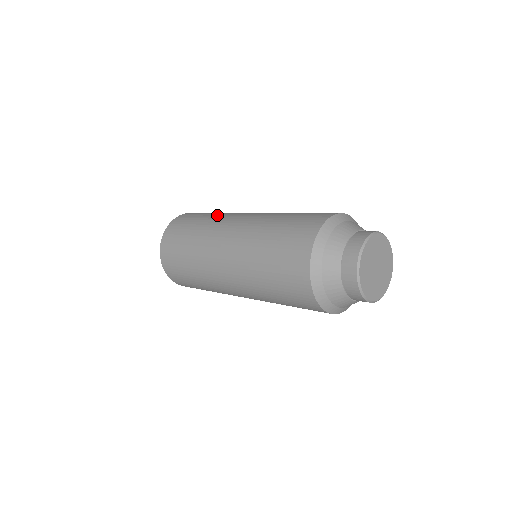
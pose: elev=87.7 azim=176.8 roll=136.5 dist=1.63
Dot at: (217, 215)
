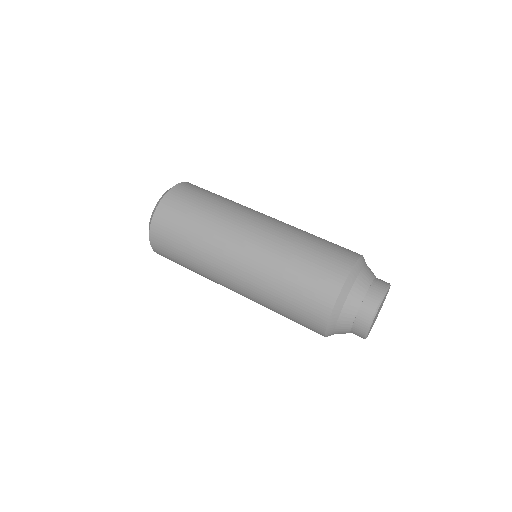
Dot at: occluded
